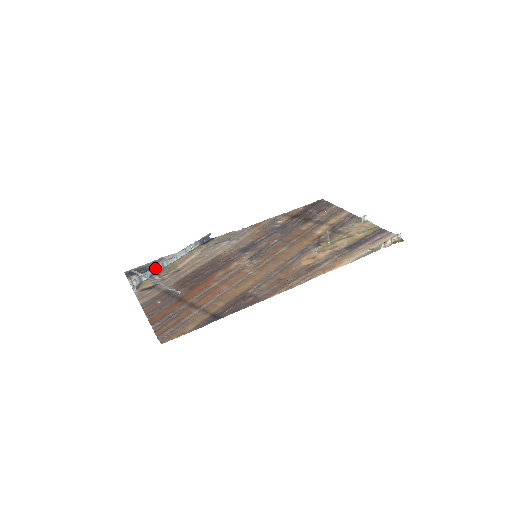
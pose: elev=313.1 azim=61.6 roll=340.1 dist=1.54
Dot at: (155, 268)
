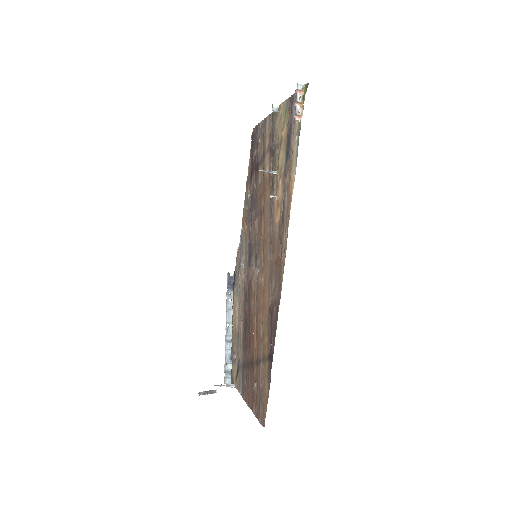
Dot at: (227, 351)
